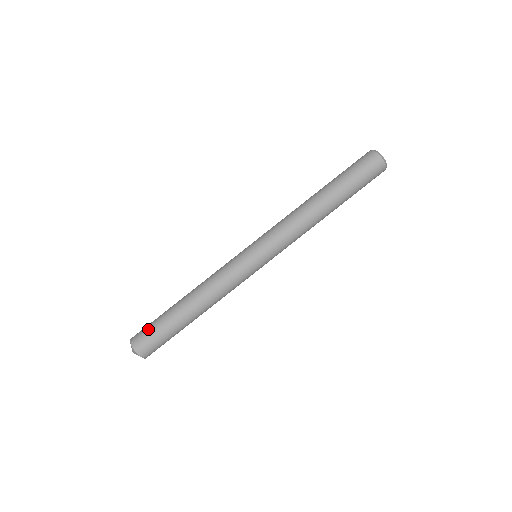
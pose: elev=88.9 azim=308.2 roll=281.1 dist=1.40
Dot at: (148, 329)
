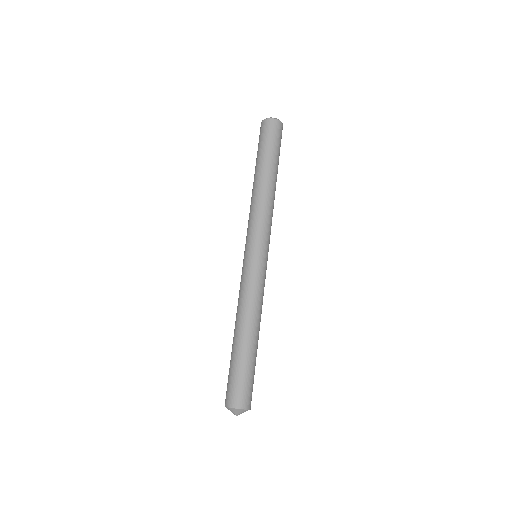
Dot at: (242, 384)
